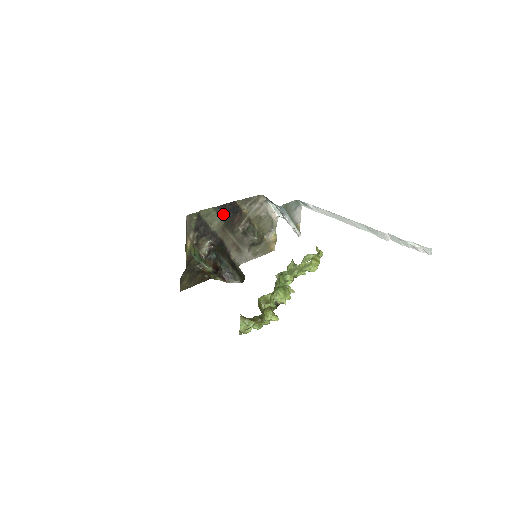
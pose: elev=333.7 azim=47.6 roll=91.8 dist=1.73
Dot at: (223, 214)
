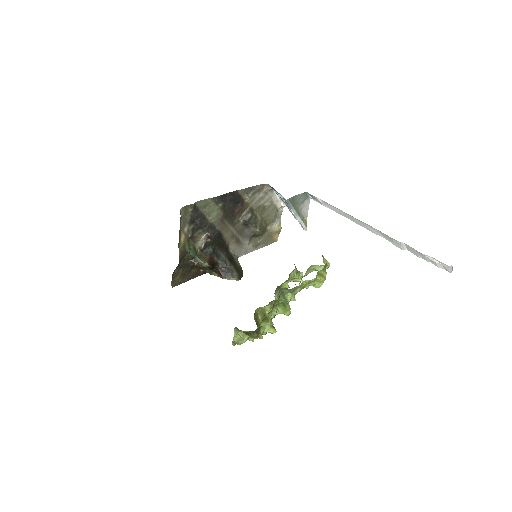
Dot at: (222, 205)
